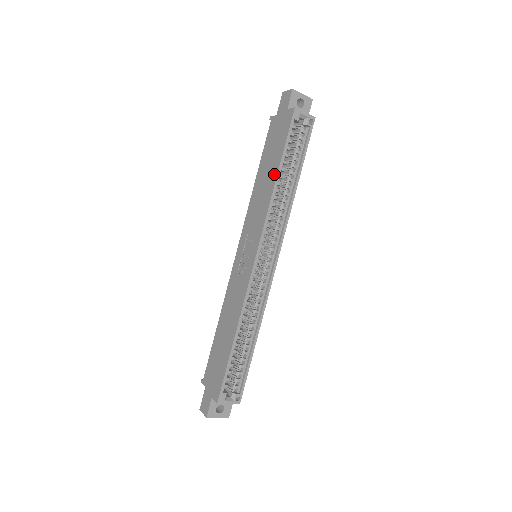
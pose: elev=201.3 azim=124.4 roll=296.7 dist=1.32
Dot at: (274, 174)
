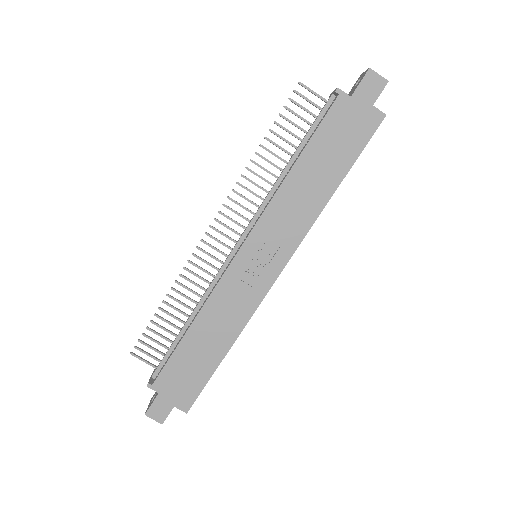
Dot at: (332, 185)
